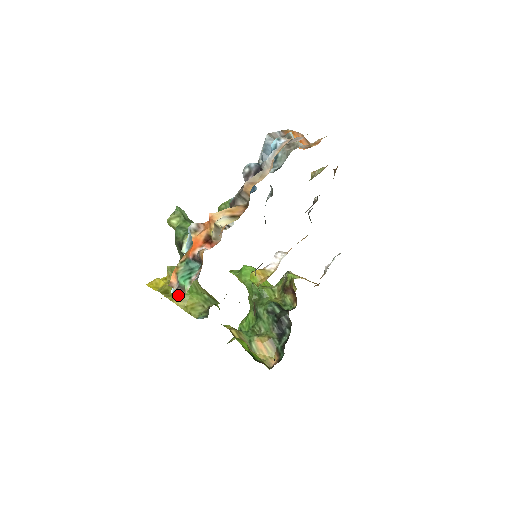
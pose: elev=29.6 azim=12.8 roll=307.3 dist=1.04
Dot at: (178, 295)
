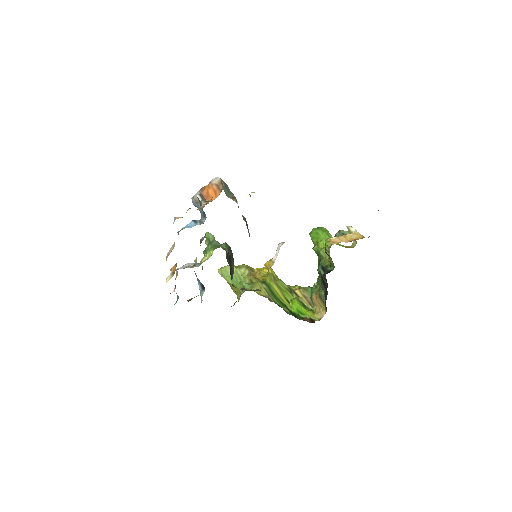
Dot at: (201, 301)
